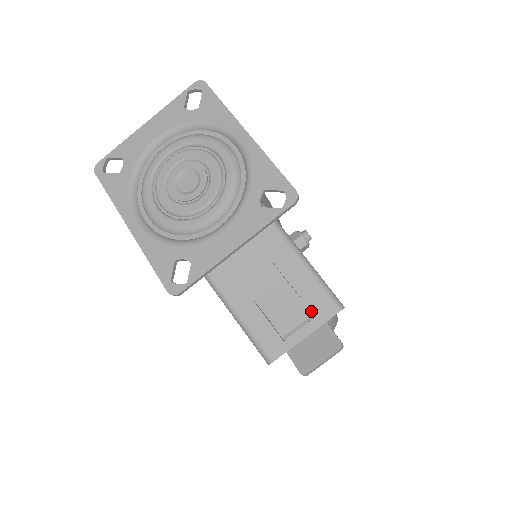
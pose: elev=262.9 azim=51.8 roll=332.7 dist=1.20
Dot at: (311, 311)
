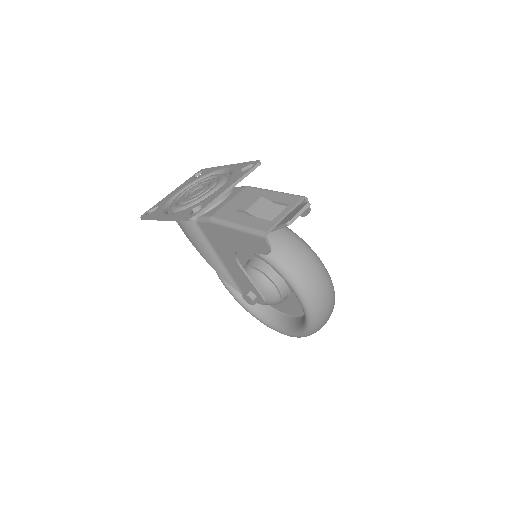
Dot at: occluded
